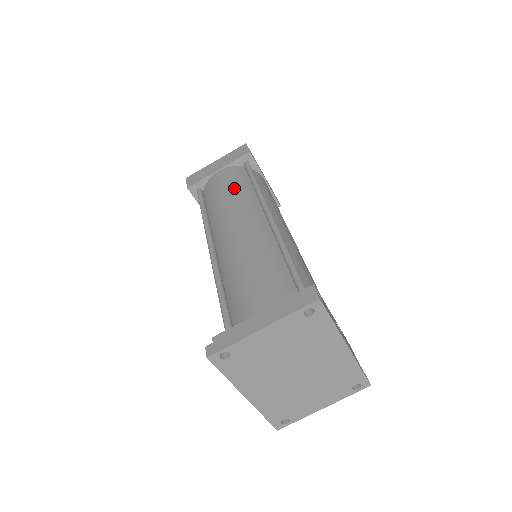
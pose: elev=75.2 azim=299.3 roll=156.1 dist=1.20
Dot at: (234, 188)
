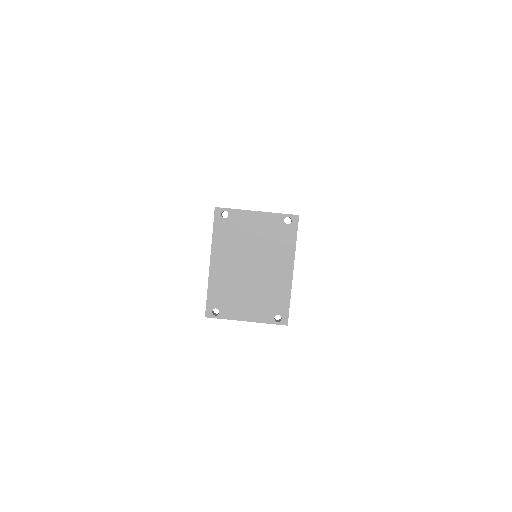
Dot at: occluded
